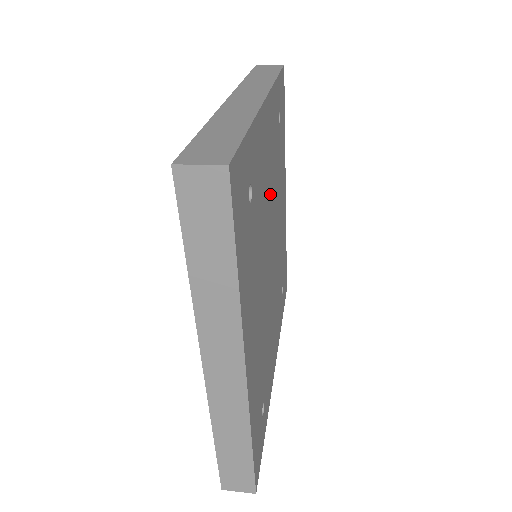
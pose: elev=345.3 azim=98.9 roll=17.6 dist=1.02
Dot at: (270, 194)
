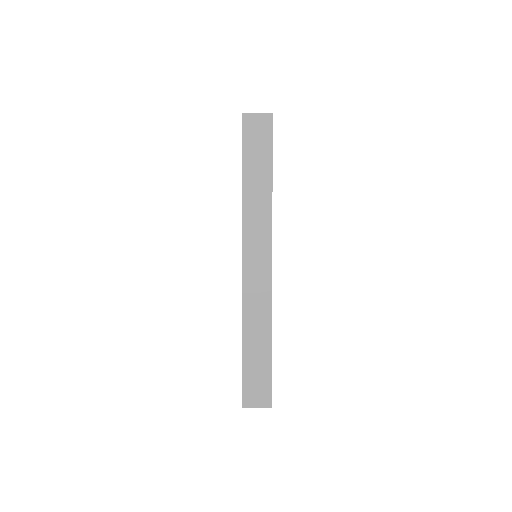
Dot at: occluded
